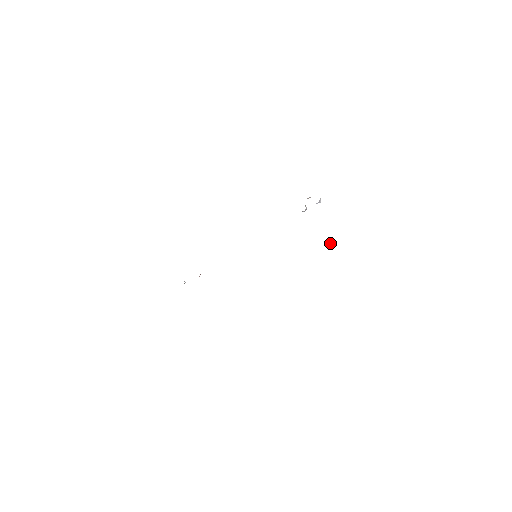
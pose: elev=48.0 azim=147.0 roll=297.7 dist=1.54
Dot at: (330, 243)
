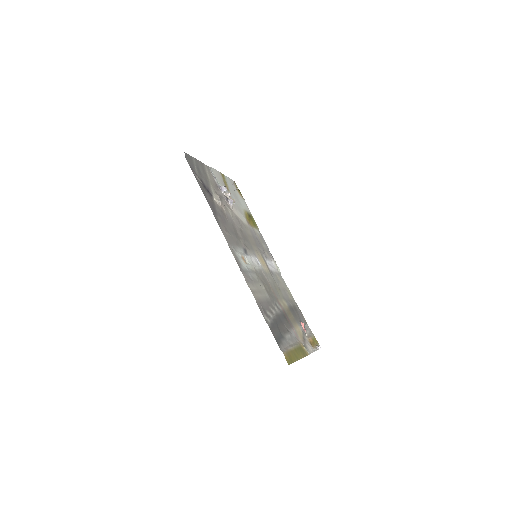
Dot at: occluded
